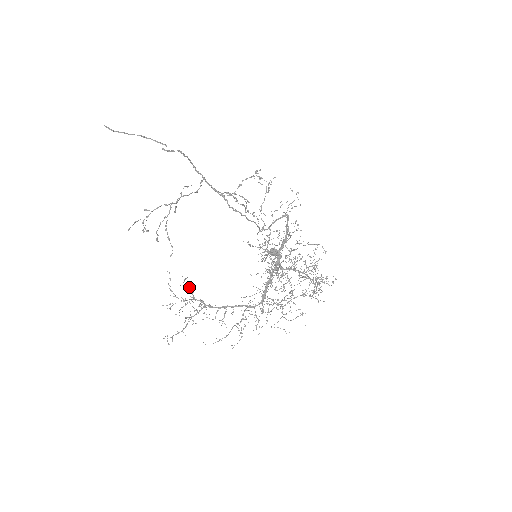
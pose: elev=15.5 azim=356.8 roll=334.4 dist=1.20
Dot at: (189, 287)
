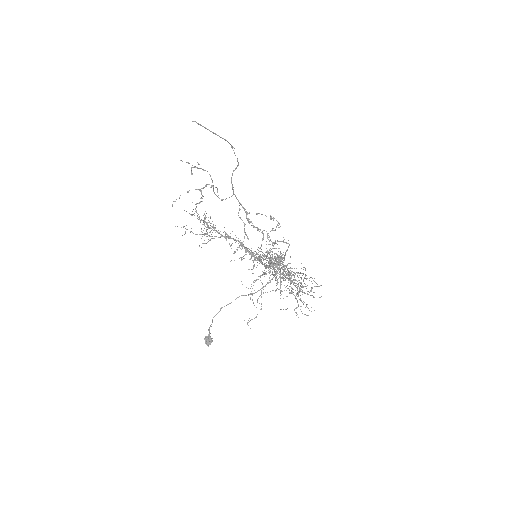
Dot at: occluded
